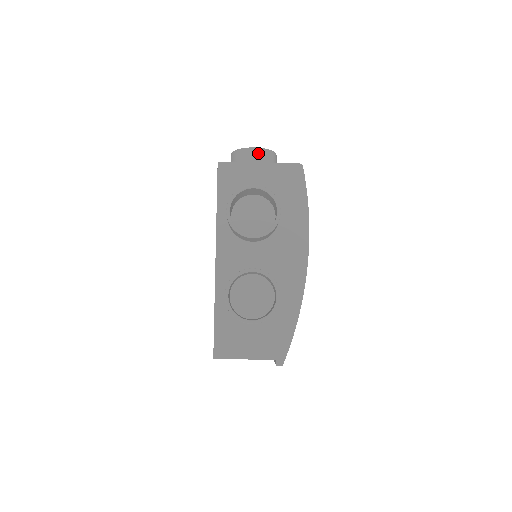
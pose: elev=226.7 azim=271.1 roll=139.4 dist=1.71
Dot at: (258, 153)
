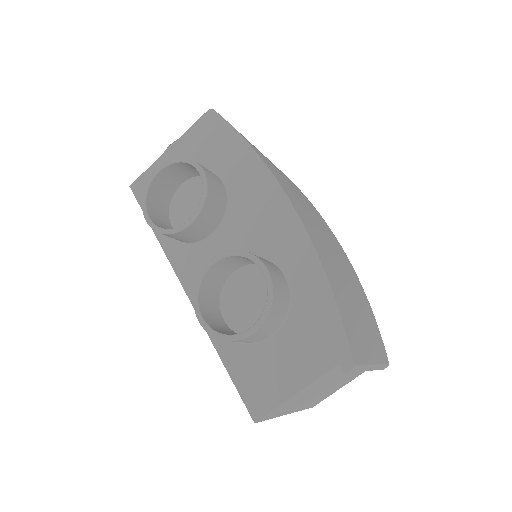
Dot at: occluded
